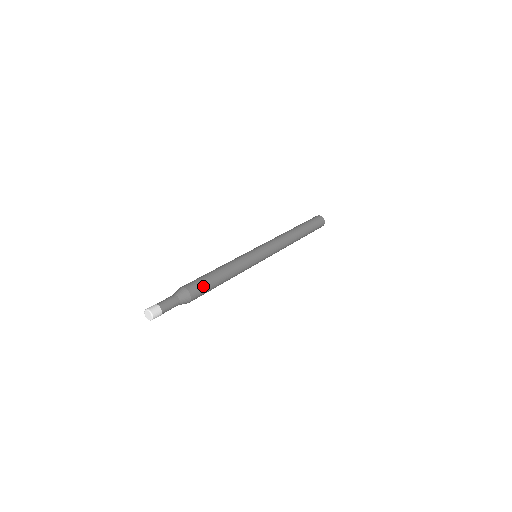
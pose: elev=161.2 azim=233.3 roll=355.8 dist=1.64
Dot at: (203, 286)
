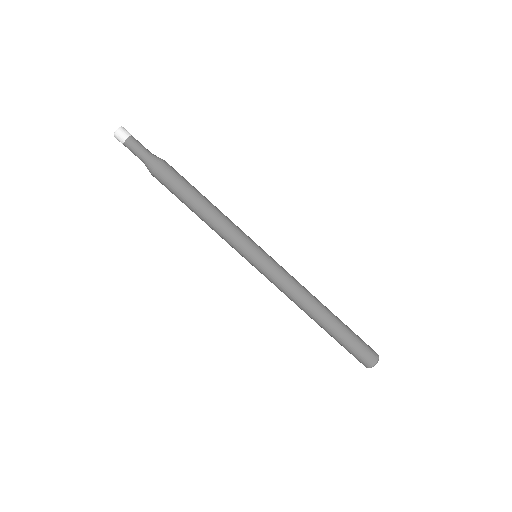
Dot at: (179, 176)
